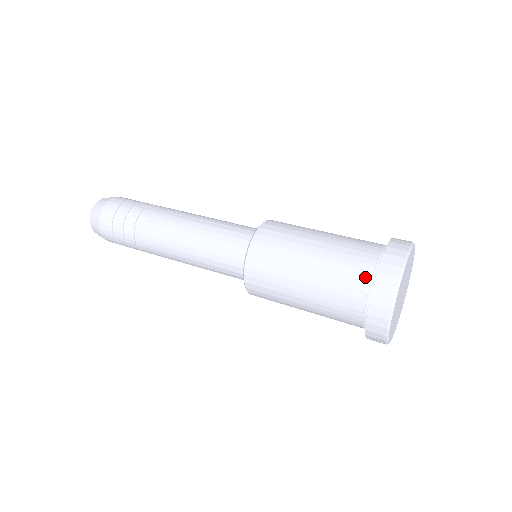
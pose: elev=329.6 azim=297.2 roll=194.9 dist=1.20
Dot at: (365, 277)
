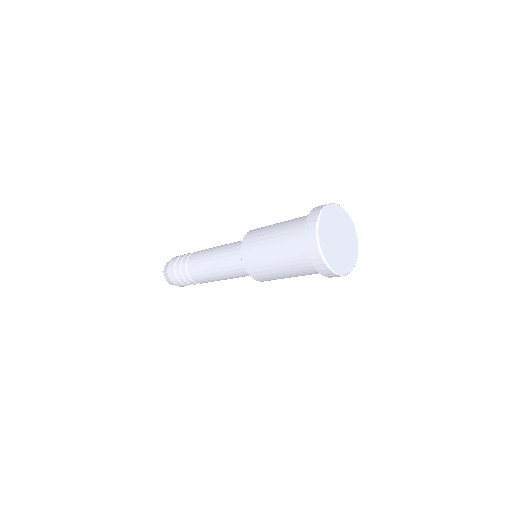
Dot at: occluded
